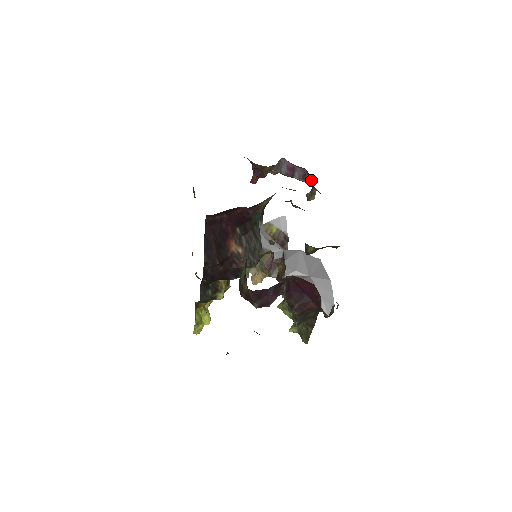
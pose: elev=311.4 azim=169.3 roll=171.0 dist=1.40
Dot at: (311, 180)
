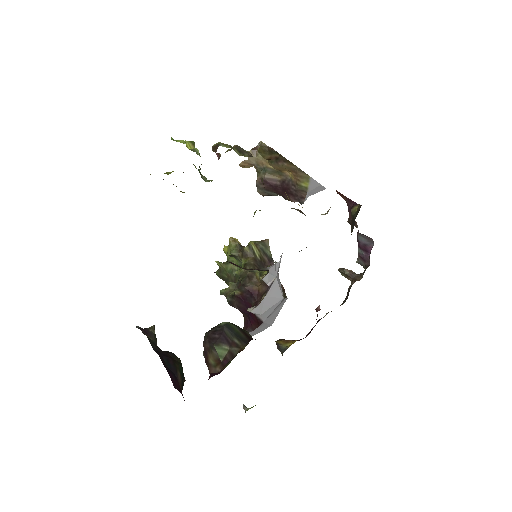
Dot at: (362, 265)
